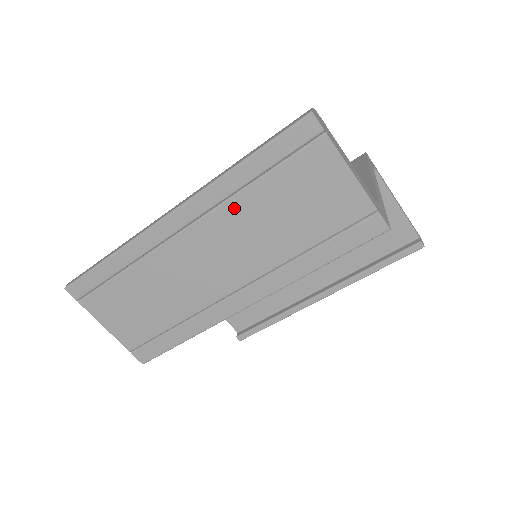
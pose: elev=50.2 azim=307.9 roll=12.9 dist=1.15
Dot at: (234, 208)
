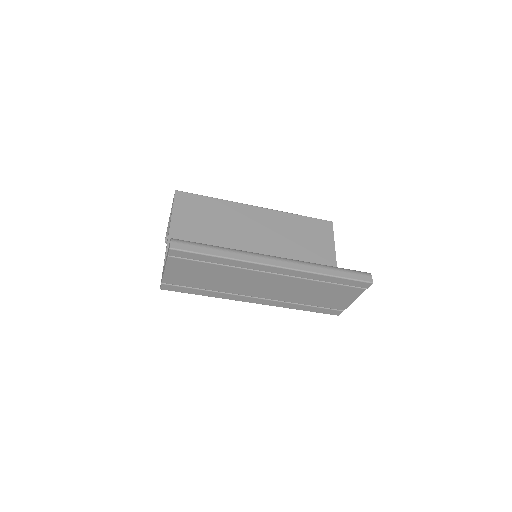
Dot at: (304, 282)
